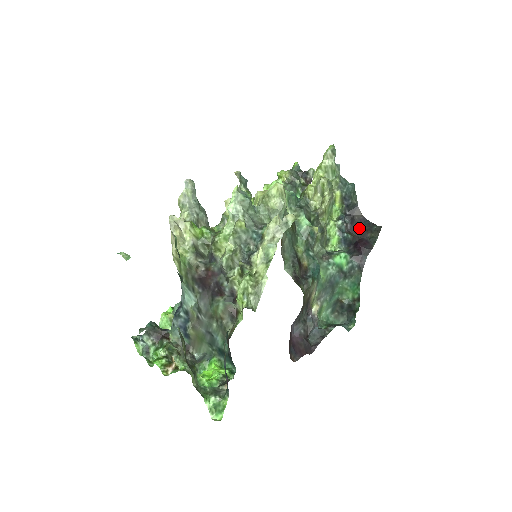
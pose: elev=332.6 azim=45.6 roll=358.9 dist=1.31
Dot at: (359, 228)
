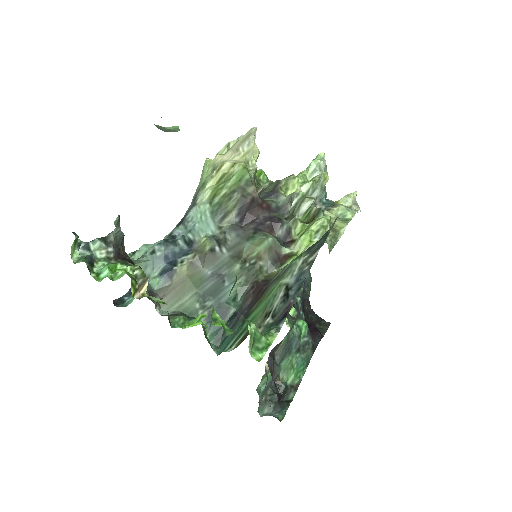
Dot at: (308, 317)
